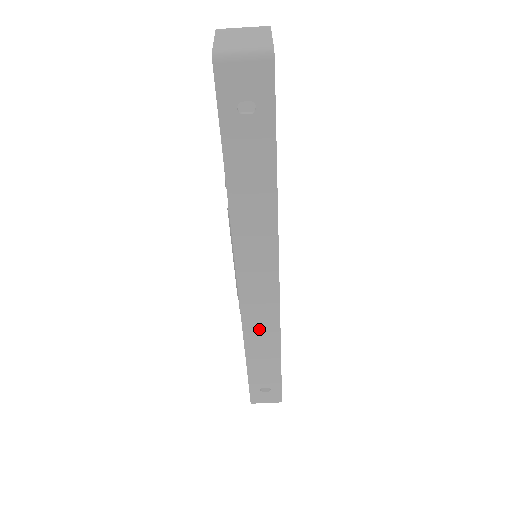
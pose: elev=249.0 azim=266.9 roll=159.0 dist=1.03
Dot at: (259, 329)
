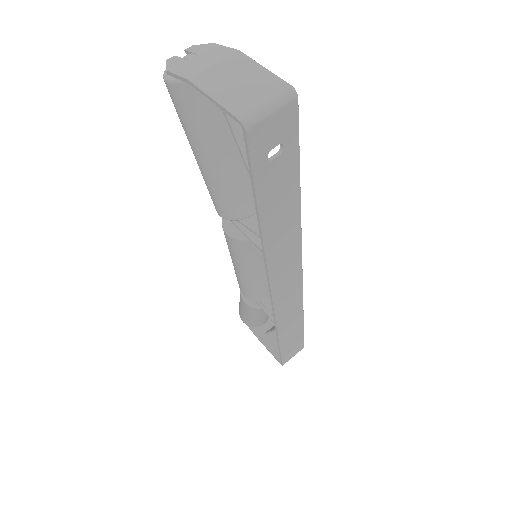
Dot at: (288, 312)
